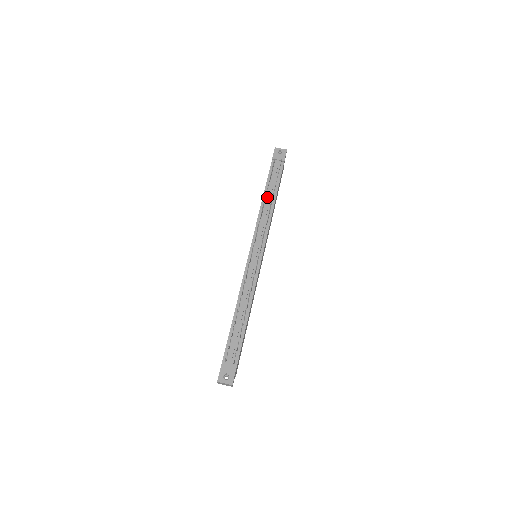
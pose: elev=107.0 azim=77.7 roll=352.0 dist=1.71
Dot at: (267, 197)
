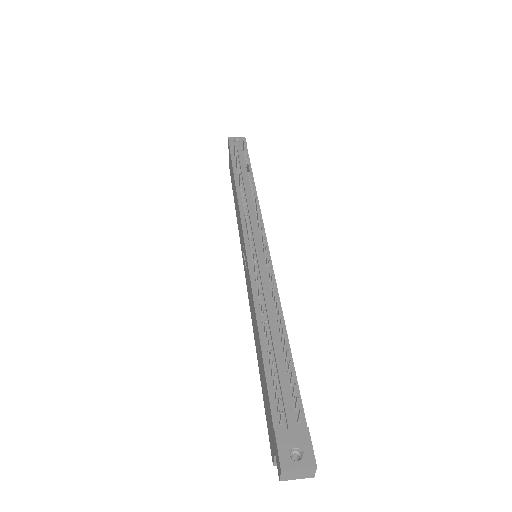
Dot at: occluded
